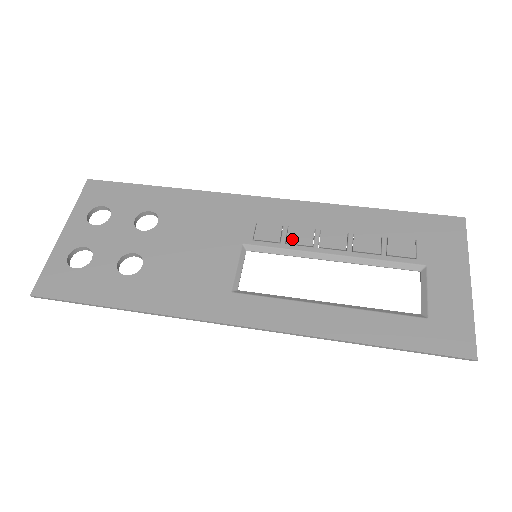
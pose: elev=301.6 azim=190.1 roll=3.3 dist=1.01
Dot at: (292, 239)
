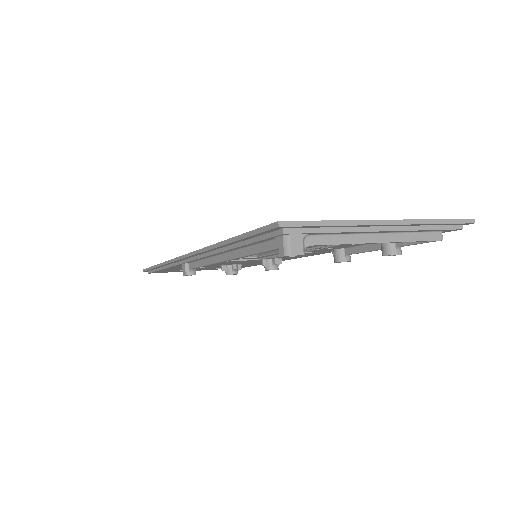
Dot at: occluded
